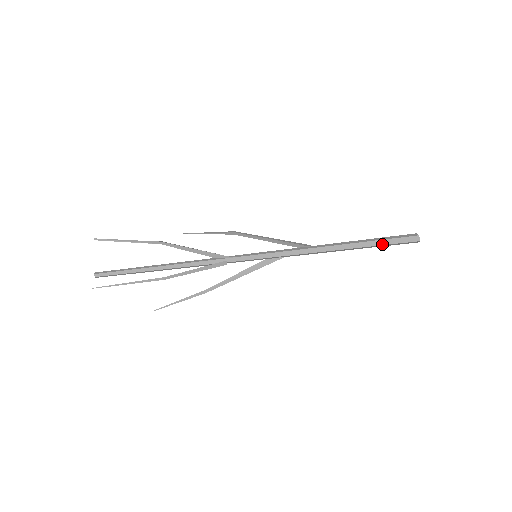
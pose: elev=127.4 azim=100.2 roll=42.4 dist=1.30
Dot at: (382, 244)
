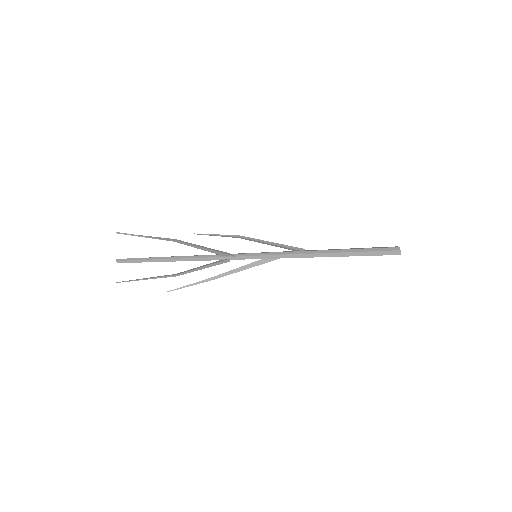
Dot at: (367, 255)
